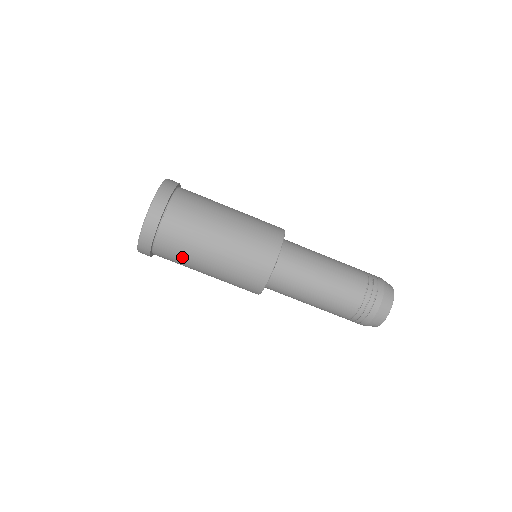
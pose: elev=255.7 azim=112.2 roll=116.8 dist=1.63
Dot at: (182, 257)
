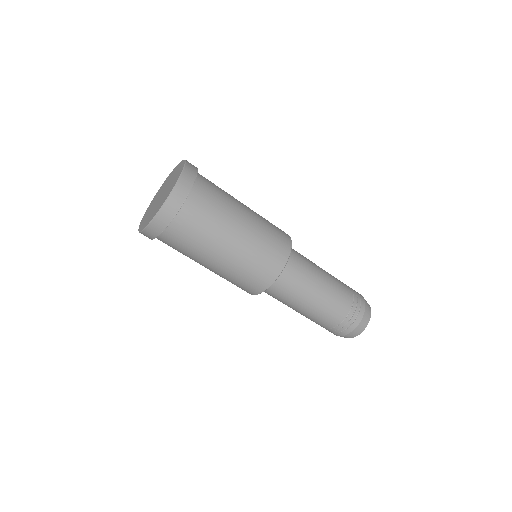
Dot at: occluded
